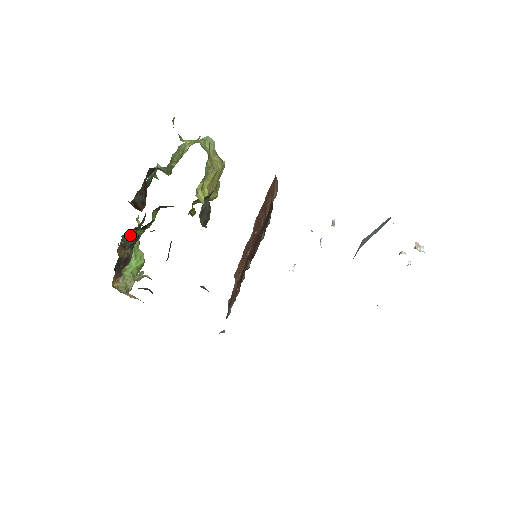
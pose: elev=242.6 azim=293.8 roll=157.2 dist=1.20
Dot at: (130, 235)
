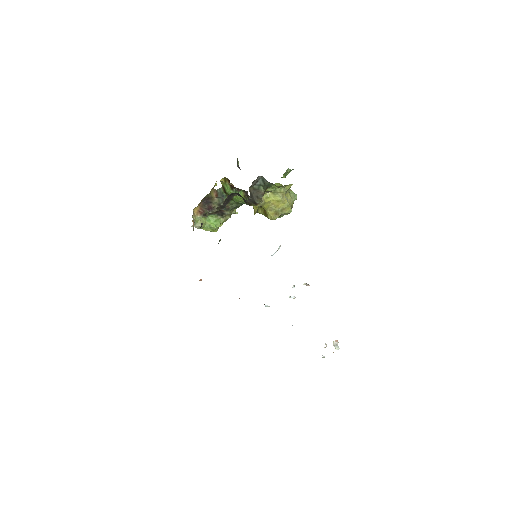
Dot at: (224, 186)
